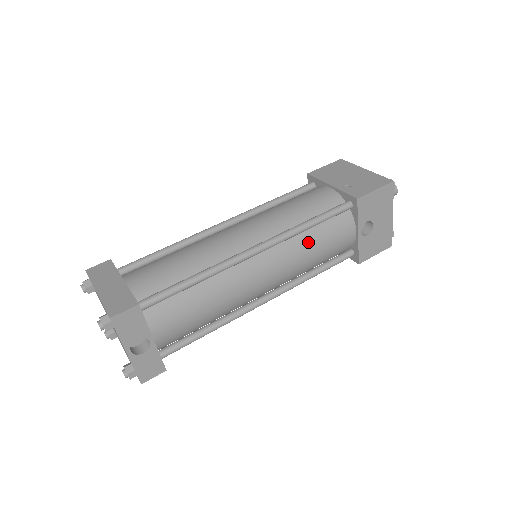
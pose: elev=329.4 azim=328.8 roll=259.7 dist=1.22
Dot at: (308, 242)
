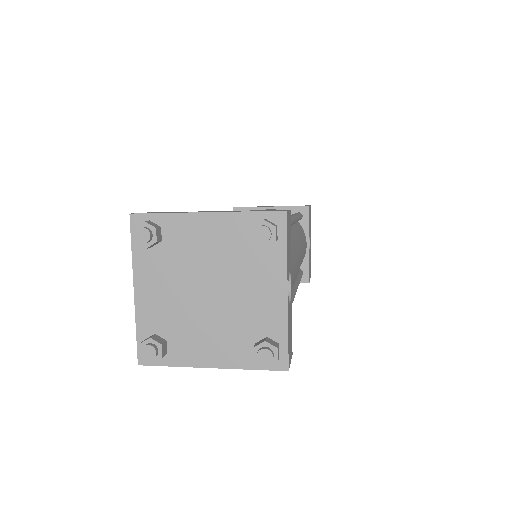
Dot at: (300, 235)
